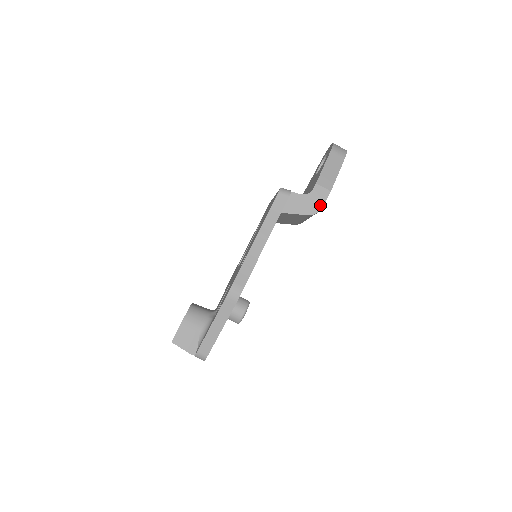
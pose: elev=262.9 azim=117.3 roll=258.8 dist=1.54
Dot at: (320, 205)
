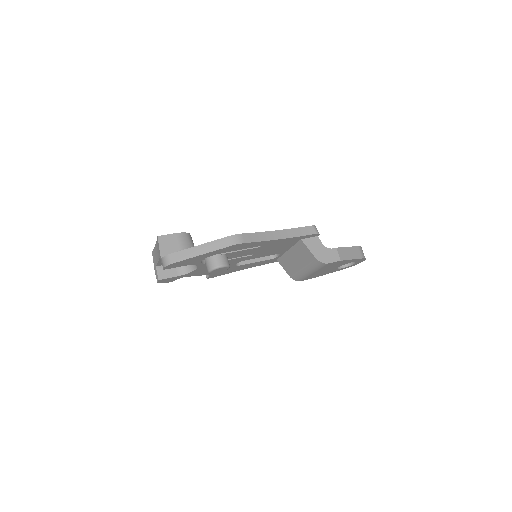
Dot at: (328, 260)
